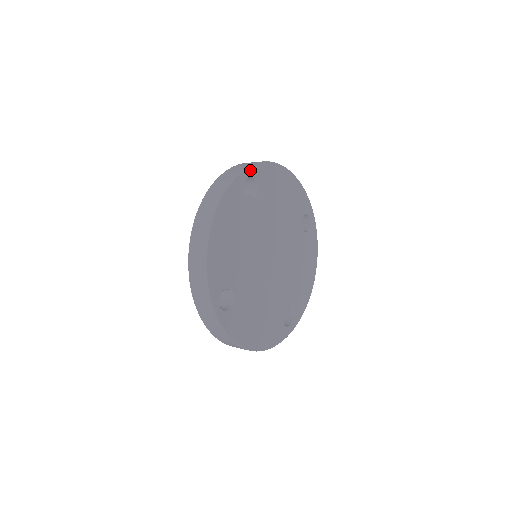
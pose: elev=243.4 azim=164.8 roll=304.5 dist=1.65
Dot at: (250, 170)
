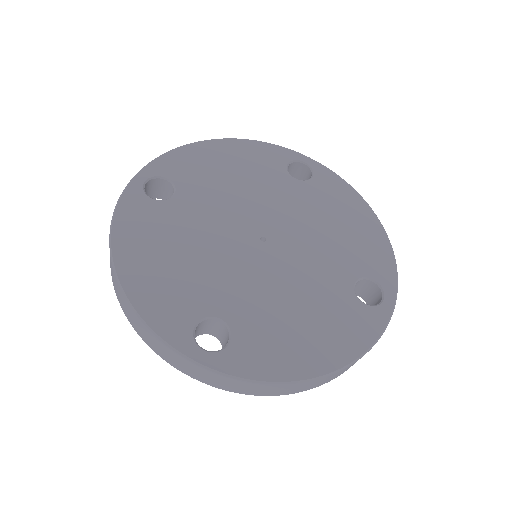
Dot at: (143, 174)
